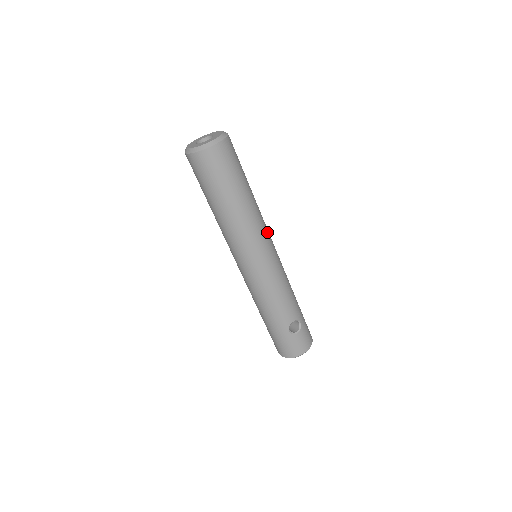
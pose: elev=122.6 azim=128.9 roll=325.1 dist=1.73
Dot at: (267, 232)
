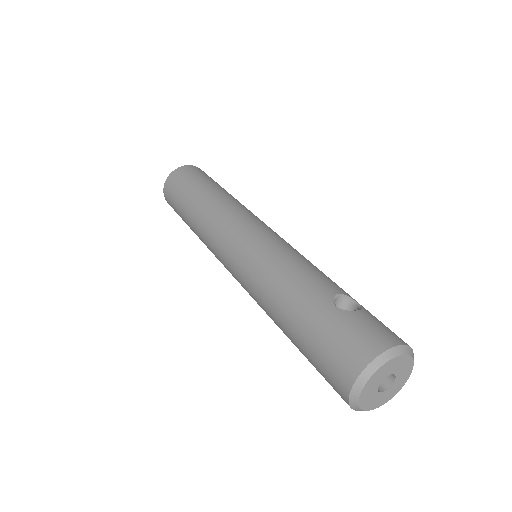
Dot at: occluded
